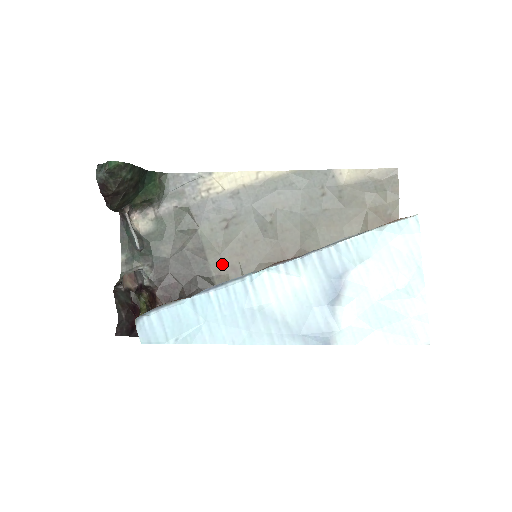
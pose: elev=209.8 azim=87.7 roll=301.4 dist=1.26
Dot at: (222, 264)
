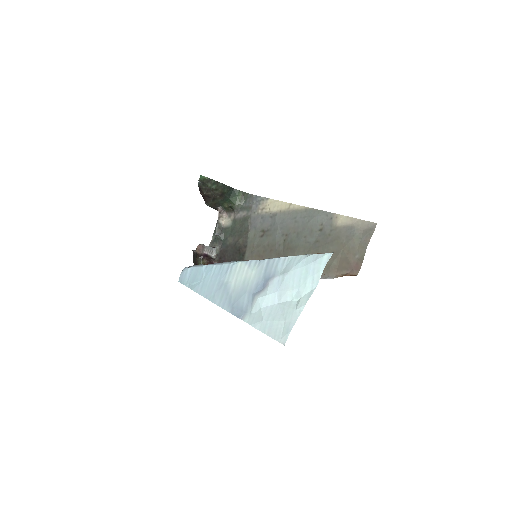
Dot at: (250, 259)
